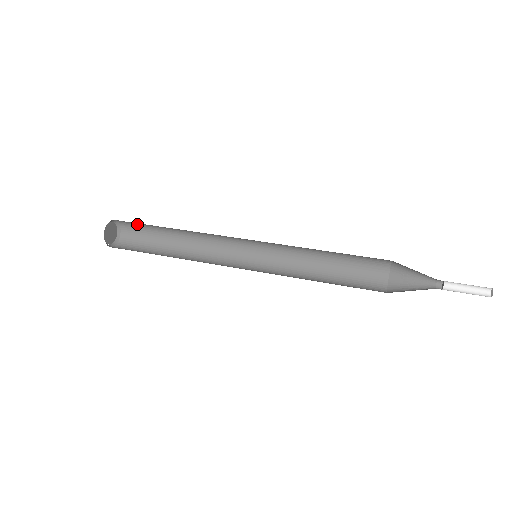
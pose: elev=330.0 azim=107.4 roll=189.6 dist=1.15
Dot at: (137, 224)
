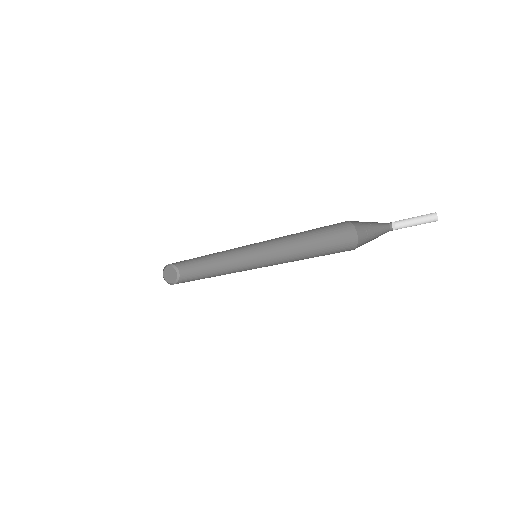
Dot at: (185, 262)
